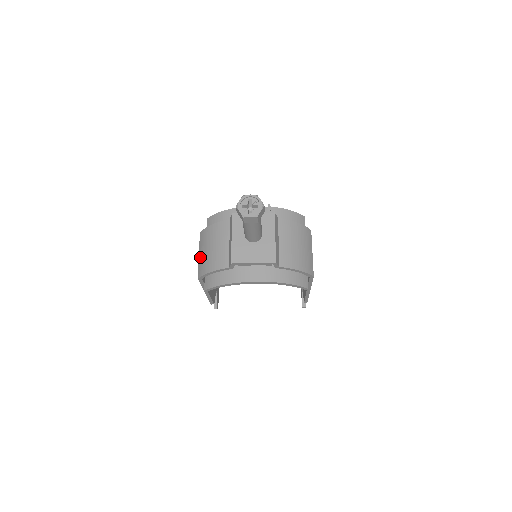
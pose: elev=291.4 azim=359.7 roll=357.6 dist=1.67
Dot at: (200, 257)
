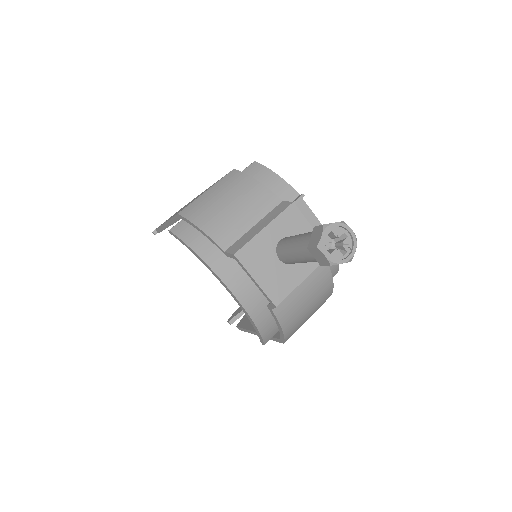
Dot at: (206, 195)
